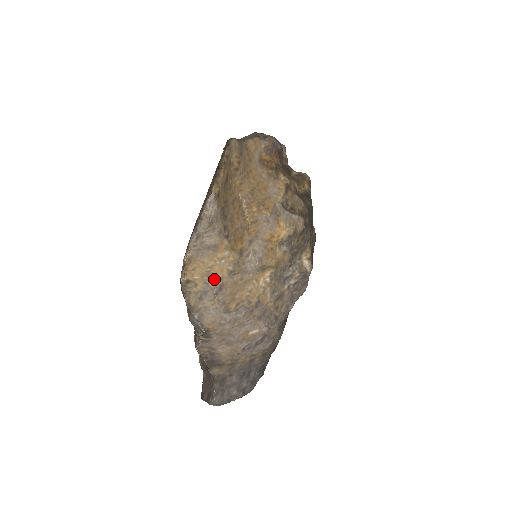
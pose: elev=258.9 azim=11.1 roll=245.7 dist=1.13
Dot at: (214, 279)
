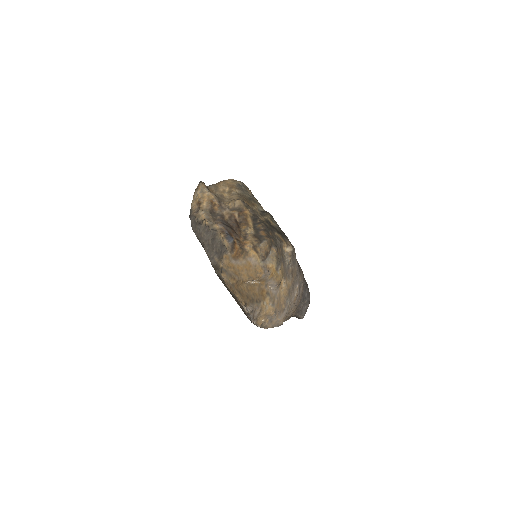
Dot at: (270, 314)
